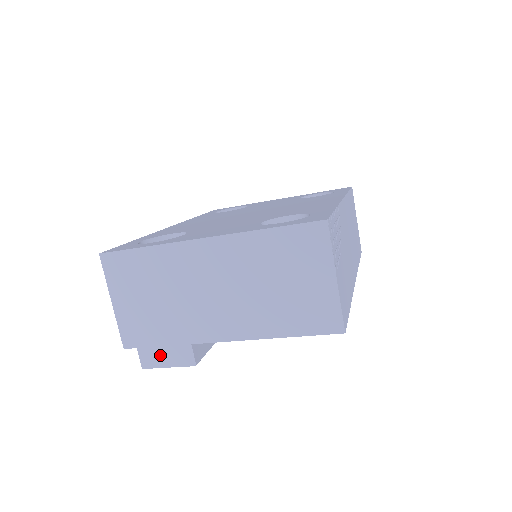
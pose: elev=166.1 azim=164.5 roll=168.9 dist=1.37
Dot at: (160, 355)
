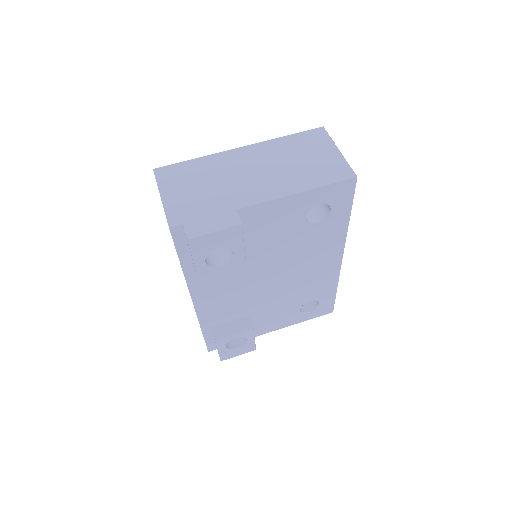
Dot at: (206, 224)
